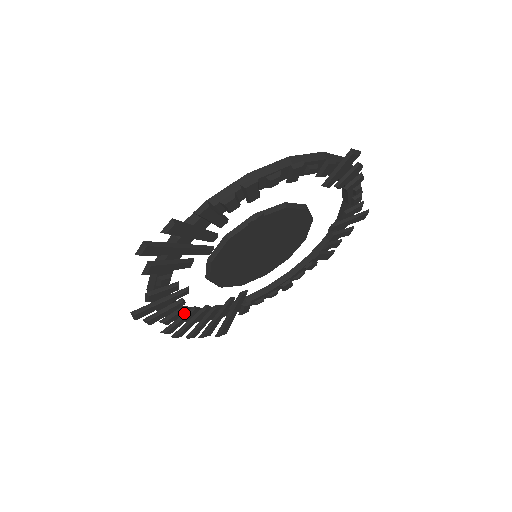
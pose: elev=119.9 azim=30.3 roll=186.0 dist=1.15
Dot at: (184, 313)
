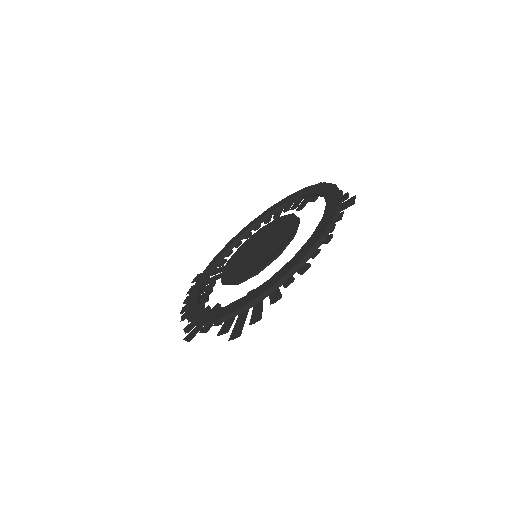
Dot at: occluded
